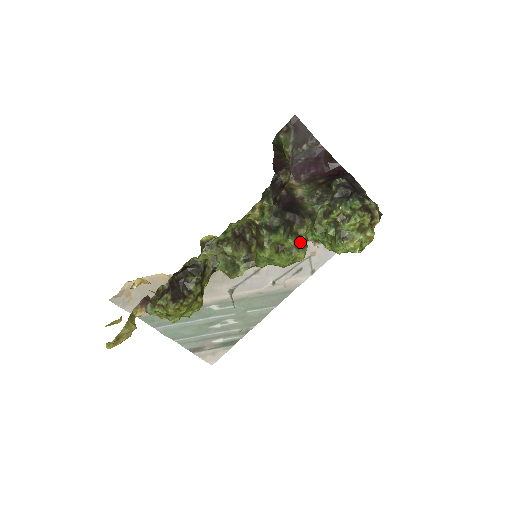
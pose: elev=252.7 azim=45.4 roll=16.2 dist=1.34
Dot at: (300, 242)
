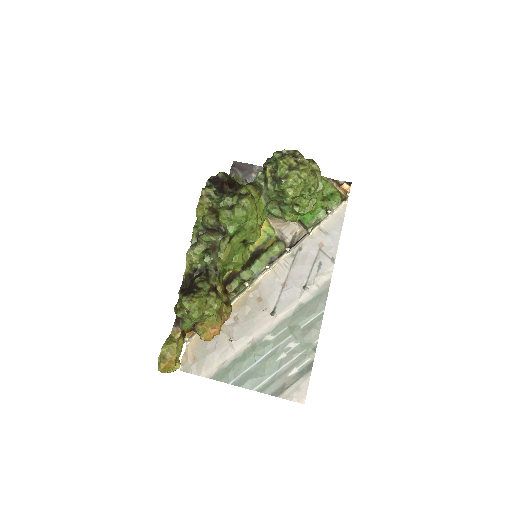
Dot at: (243, 196)
